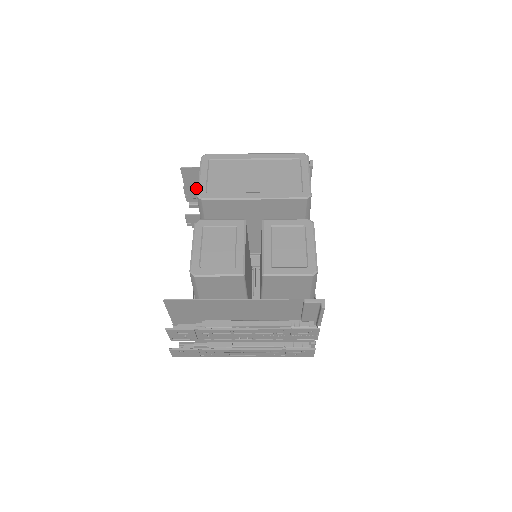
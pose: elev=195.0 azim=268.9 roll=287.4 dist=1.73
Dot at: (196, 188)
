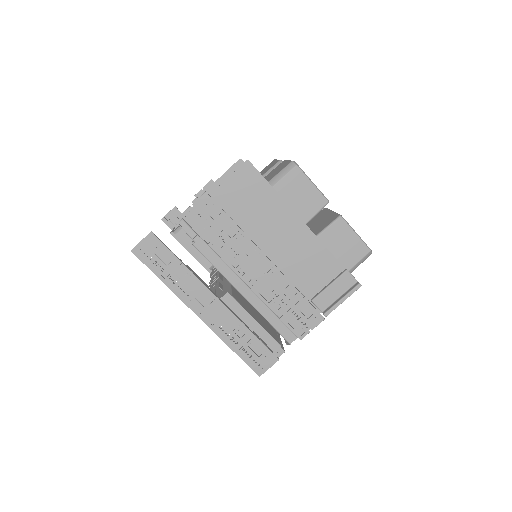
Dot at: occluded
